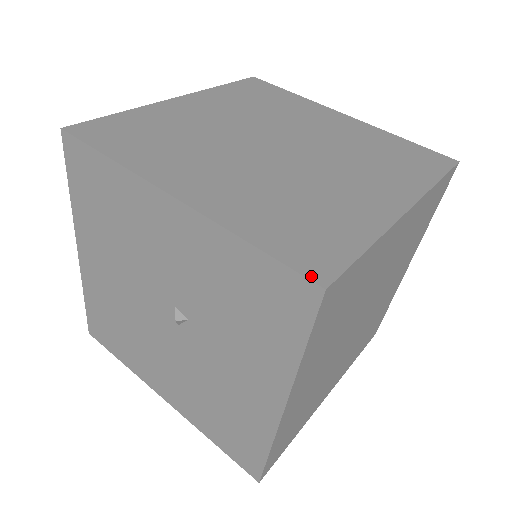
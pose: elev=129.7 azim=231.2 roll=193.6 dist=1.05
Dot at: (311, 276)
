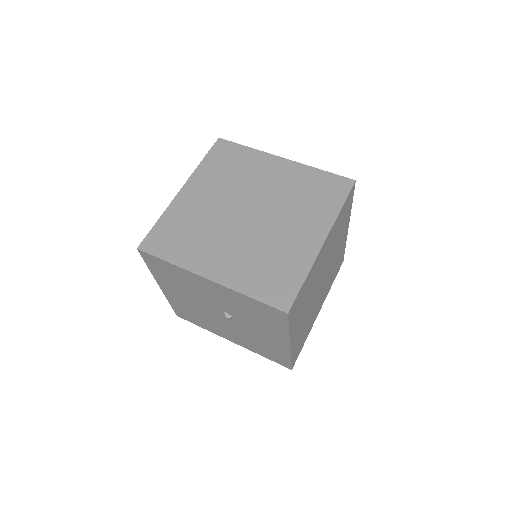
Dot at: (281, 308)
